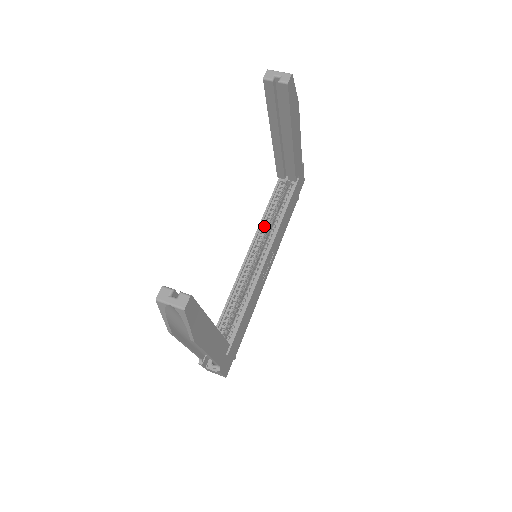
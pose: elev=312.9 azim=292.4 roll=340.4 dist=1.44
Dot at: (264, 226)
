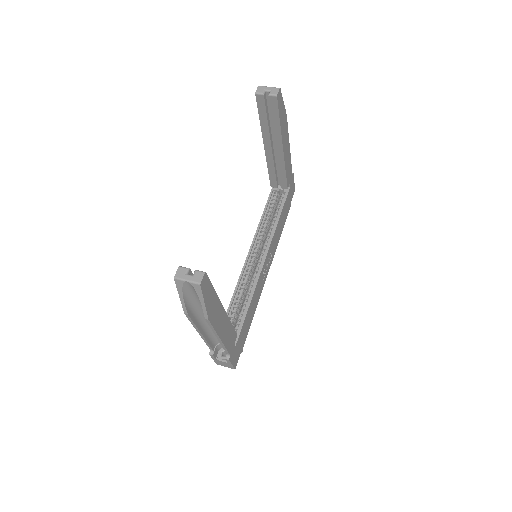
Dot at: (261, 230)
